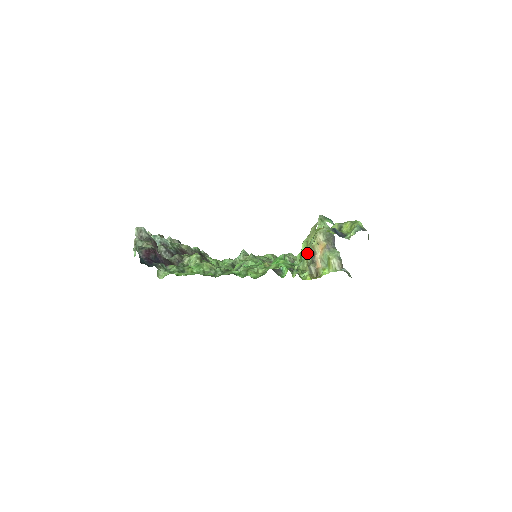
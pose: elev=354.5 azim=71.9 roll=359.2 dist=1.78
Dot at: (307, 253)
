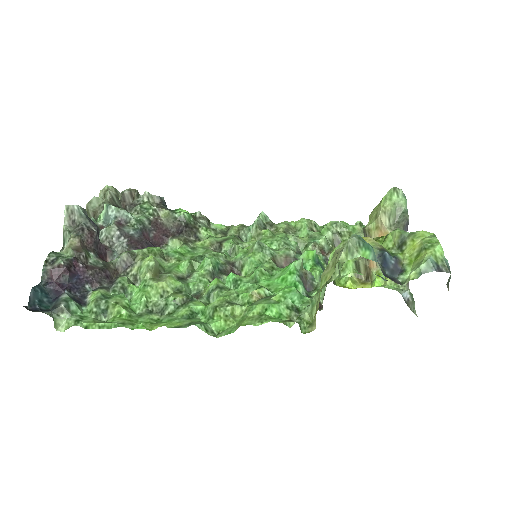
Dot at: (318, 298)
